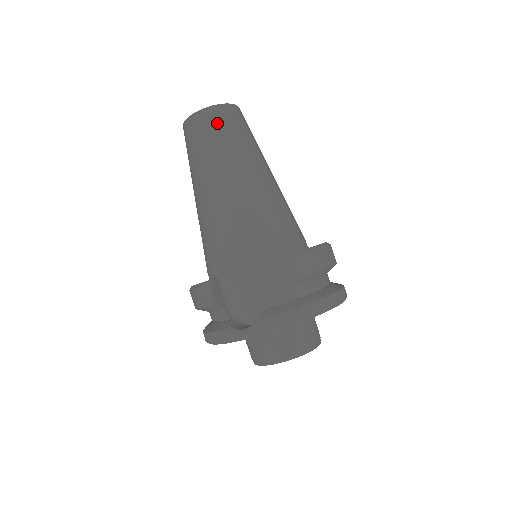
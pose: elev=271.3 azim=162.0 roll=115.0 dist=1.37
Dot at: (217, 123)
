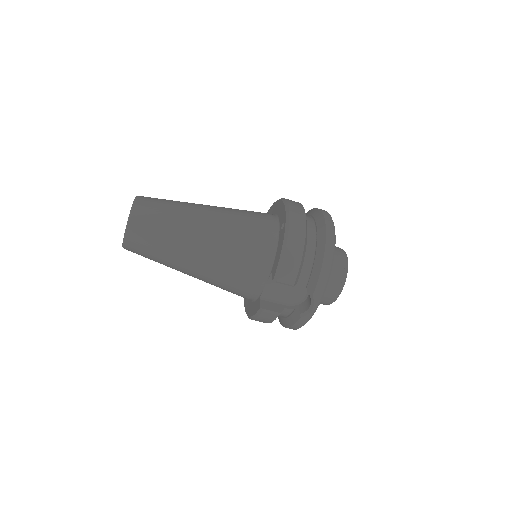
Dot at: (145, 227)
